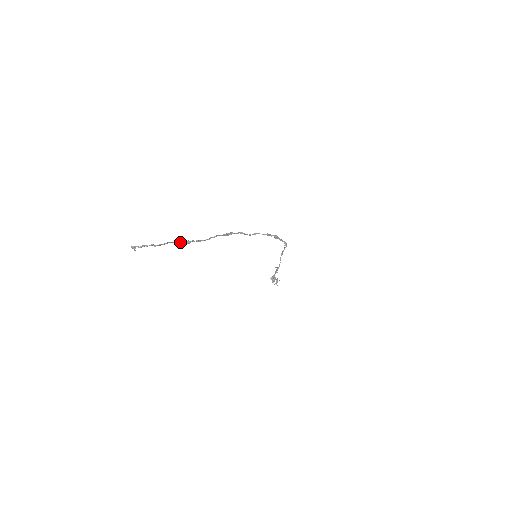
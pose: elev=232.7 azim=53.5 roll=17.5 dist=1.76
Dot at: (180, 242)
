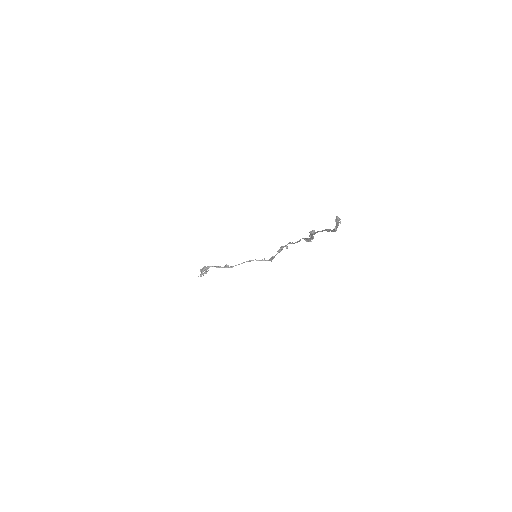
Dot at: (320, 231)
